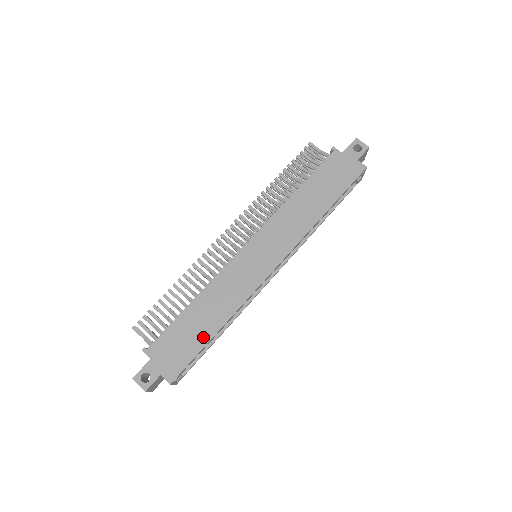
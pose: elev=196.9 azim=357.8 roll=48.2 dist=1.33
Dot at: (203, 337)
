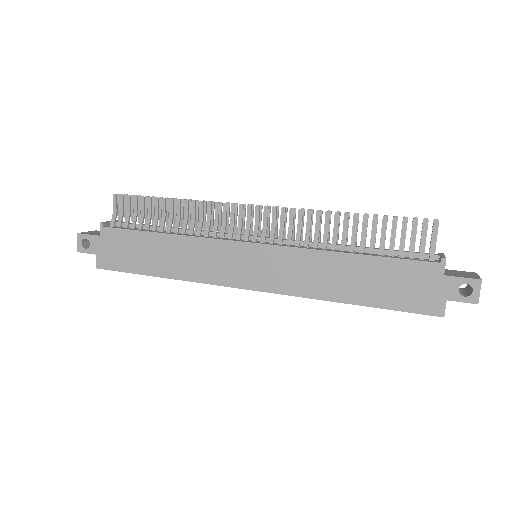
Dot at: (146, 267)
